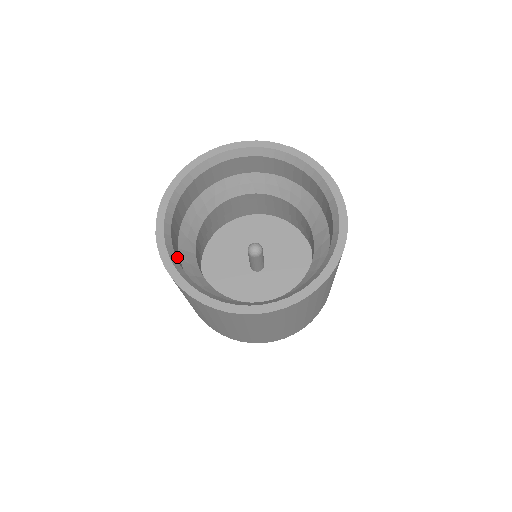
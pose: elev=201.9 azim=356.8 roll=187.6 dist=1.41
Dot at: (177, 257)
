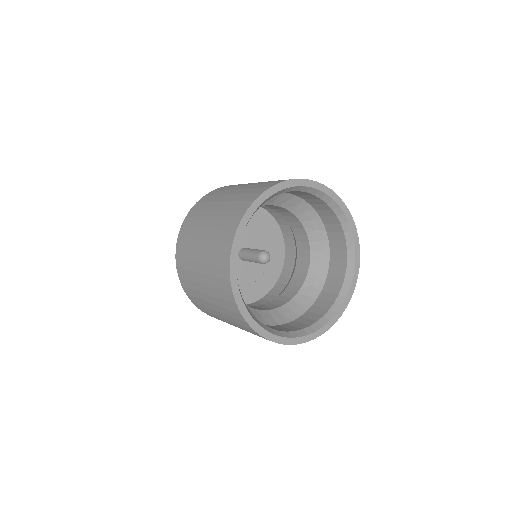
Dot at: occluded
